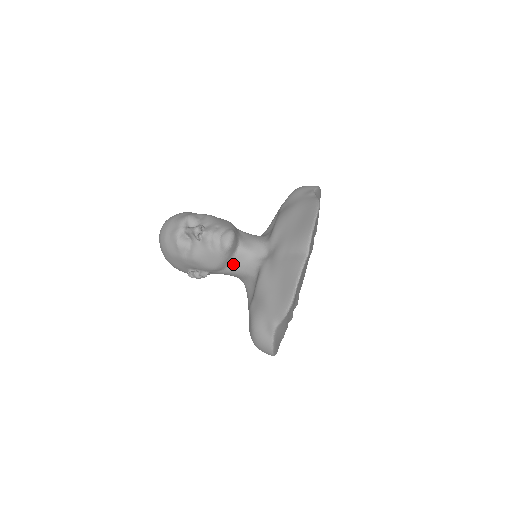
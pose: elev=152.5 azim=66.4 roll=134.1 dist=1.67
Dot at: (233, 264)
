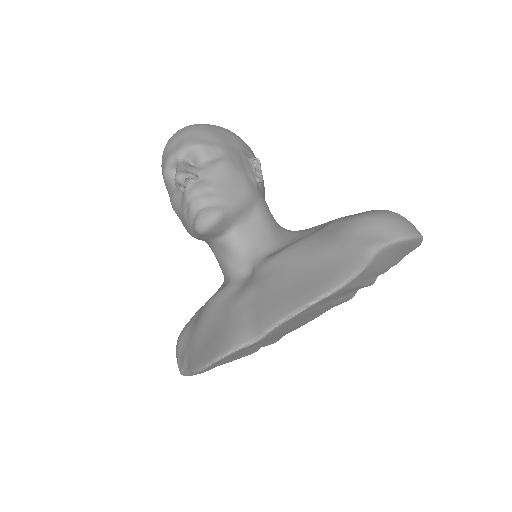
Dot at: (214, 247)
